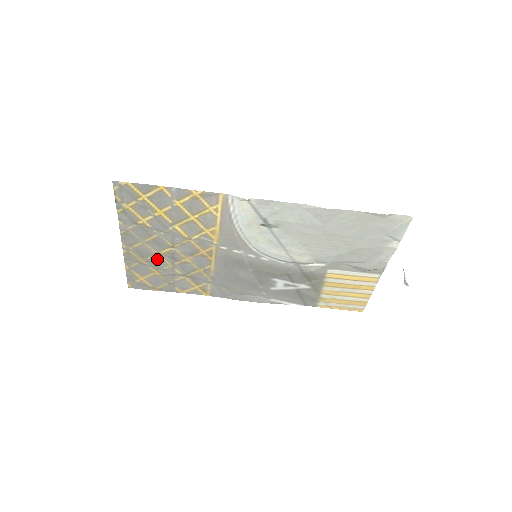
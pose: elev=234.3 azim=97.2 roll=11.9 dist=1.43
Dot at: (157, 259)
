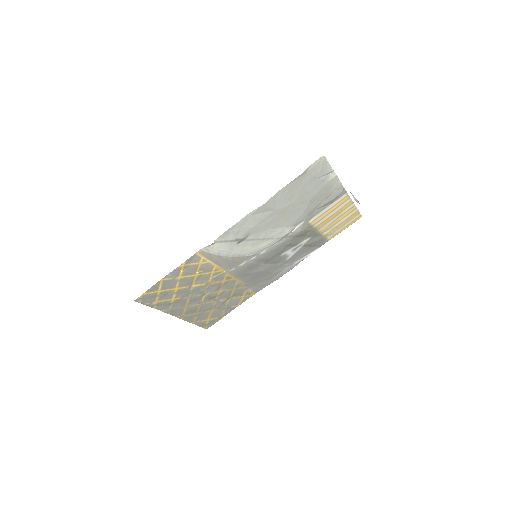
Dot at: (204, 306)
